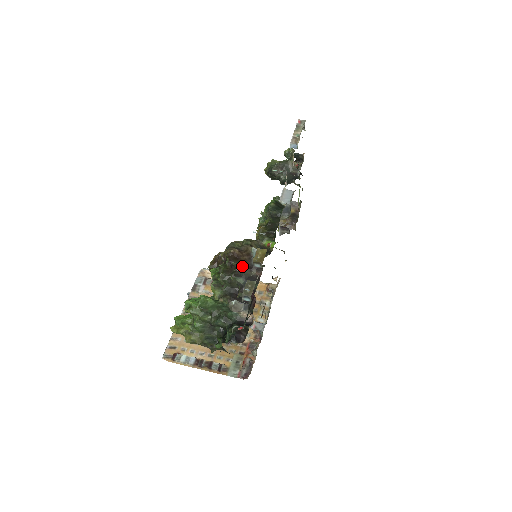
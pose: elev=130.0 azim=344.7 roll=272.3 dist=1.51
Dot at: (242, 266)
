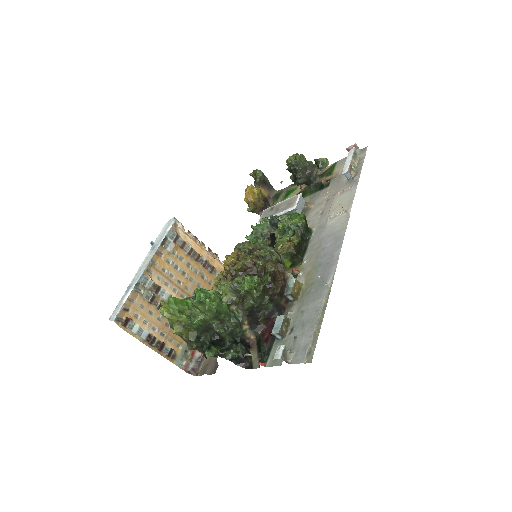
Dot at: (279, 292)
